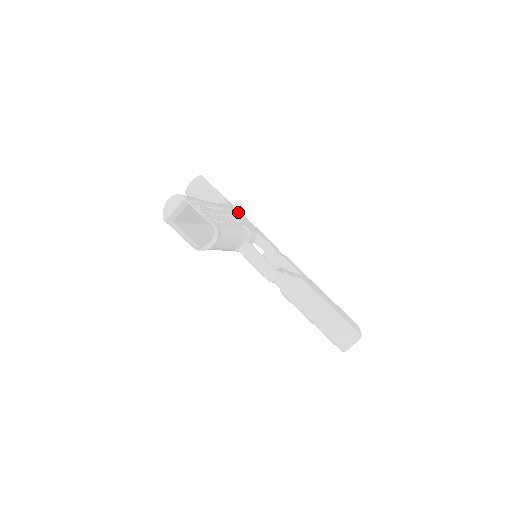
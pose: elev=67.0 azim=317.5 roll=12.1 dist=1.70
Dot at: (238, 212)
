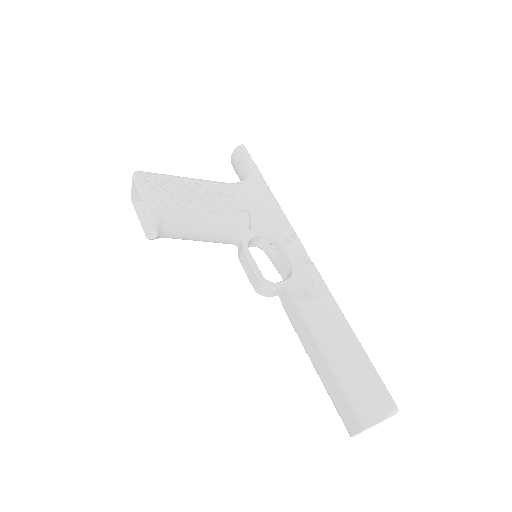
Dot at: (263, 194)
